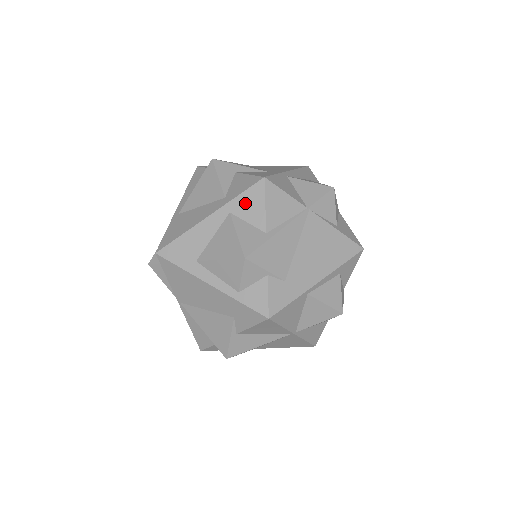
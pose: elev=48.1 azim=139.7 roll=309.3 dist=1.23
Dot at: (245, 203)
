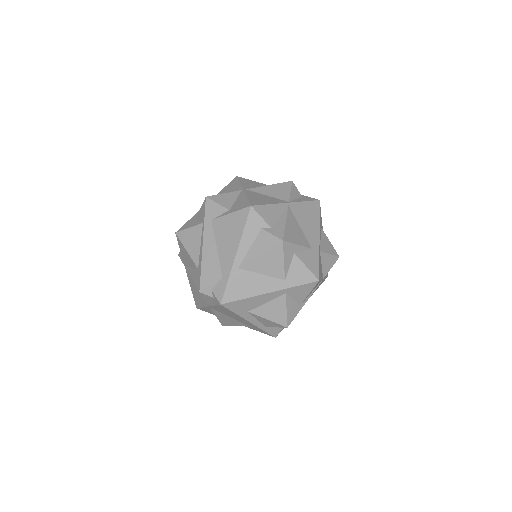
Dot at: (298, 291)
